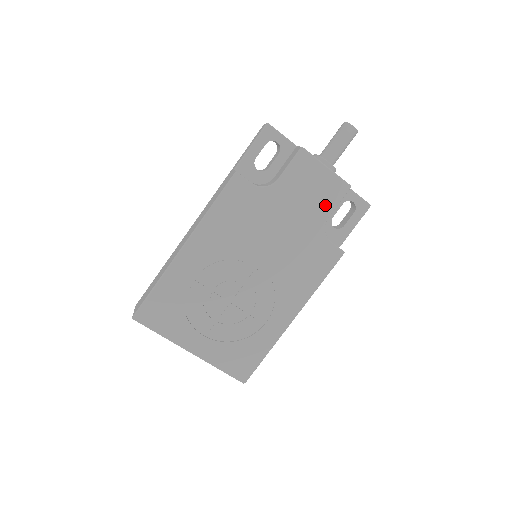
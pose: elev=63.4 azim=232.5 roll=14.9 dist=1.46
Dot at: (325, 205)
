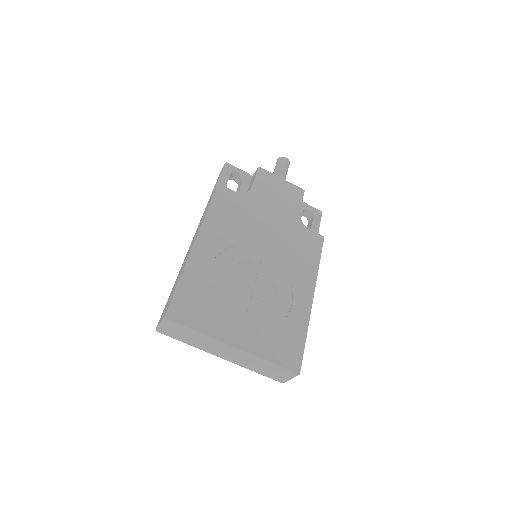
Dot at: (293, 203)
